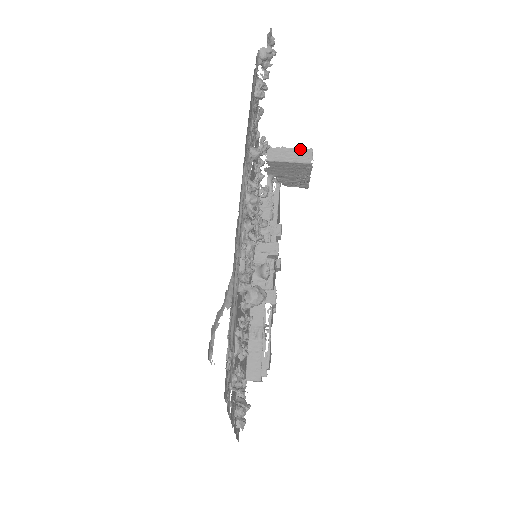
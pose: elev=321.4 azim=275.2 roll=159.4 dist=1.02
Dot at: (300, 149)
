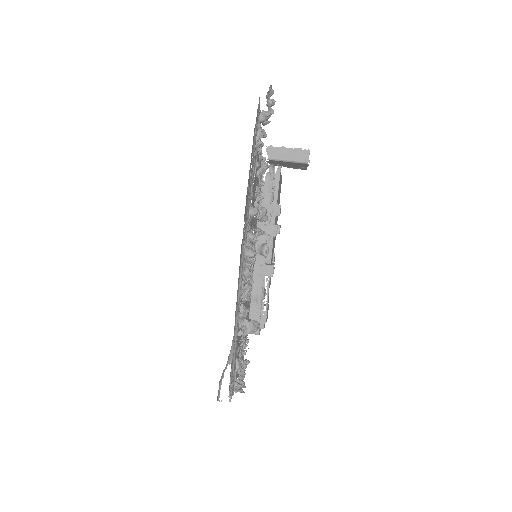
Dot at: (298, 149)
